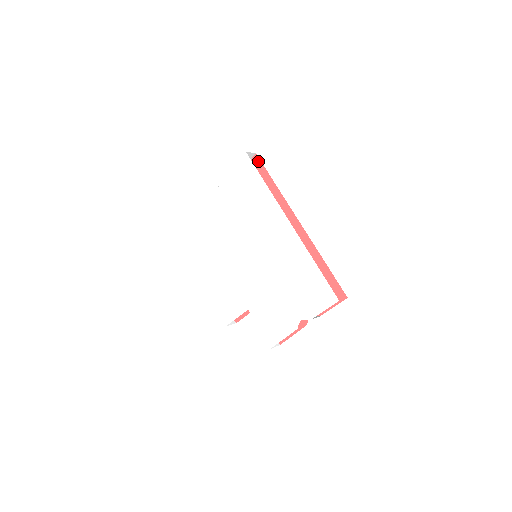
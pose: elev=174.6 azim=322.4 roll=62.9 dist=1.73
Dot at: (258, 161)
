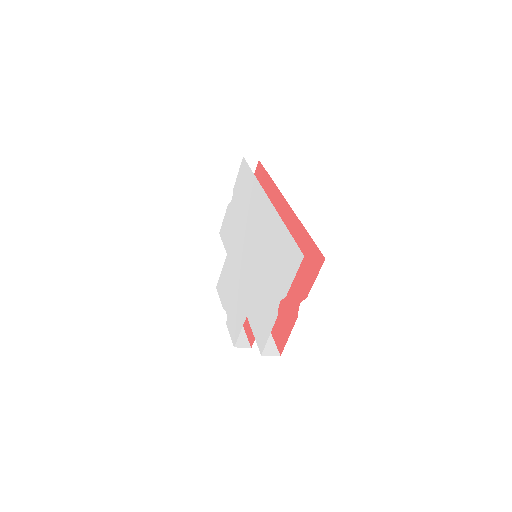
Dot at: (260, 165)
